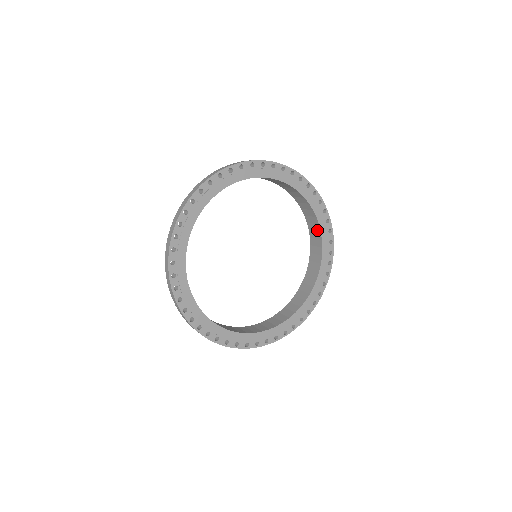
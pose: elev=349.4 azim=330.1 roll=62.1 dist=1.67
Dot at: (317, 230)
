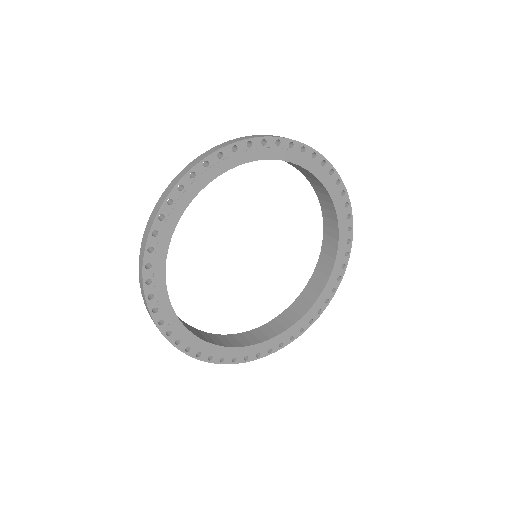
Dot at: (312, 299)
